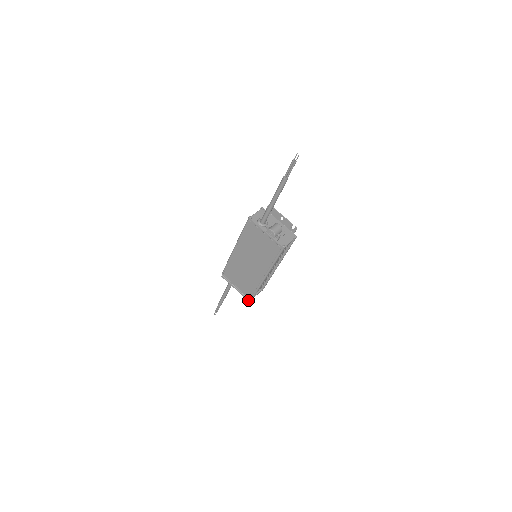
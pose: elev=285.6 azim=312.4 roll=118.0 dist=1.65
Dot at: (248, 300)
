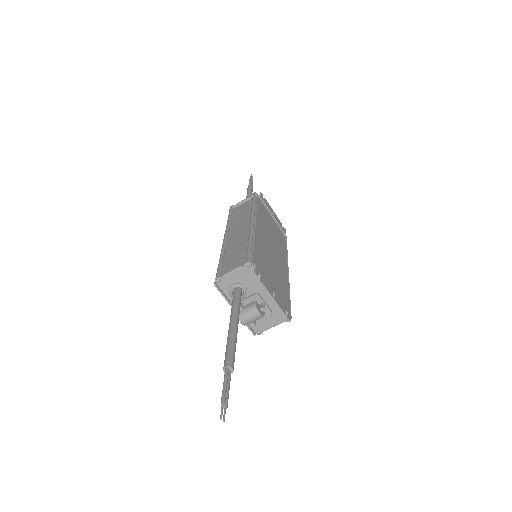
Dot at: occluded
